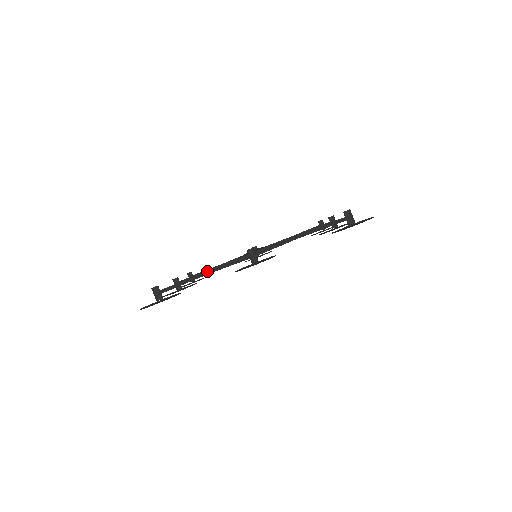
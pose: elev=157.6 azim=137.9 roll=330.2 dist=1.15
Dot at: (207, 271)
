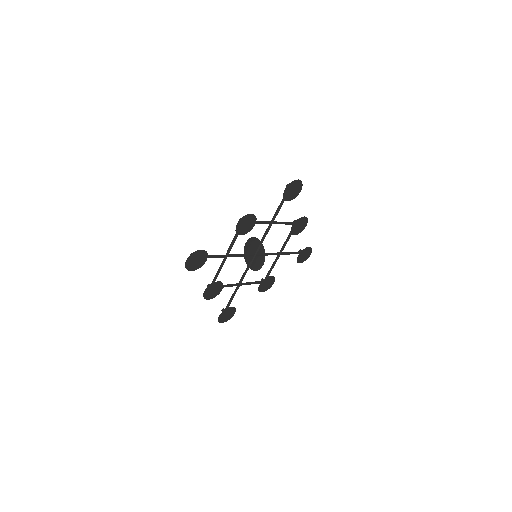
Dot at: (224, 256)
